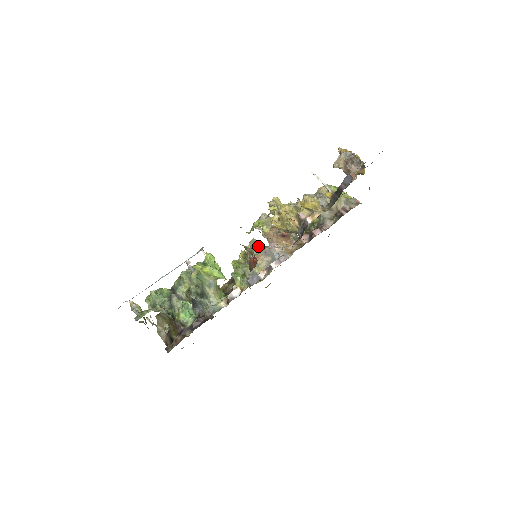
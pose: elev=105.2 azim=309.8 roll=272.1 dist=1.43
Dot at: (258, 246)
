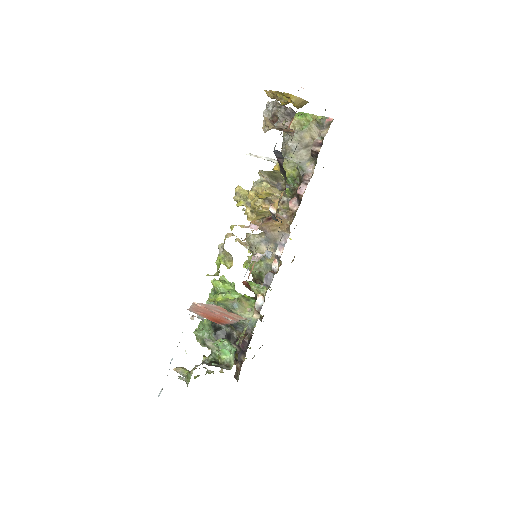
Dot at: (255, 240)
